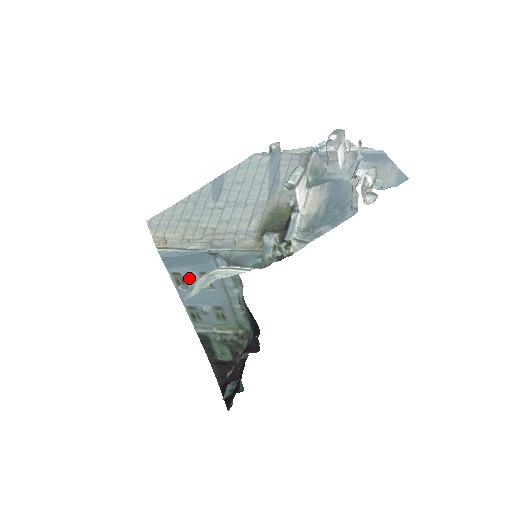
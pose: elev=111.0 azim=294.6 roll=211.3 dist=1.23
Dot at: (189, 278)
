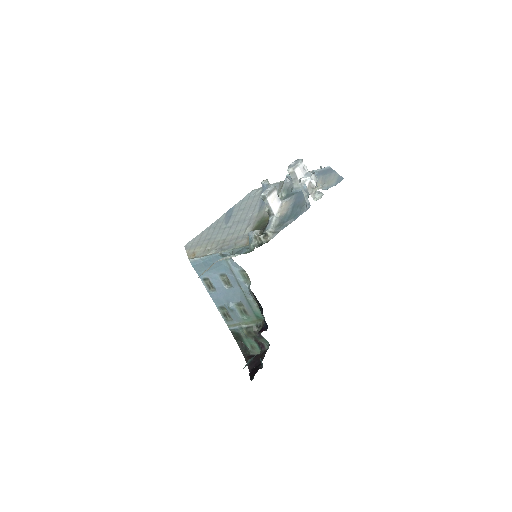
Dot at: (214, 281)
